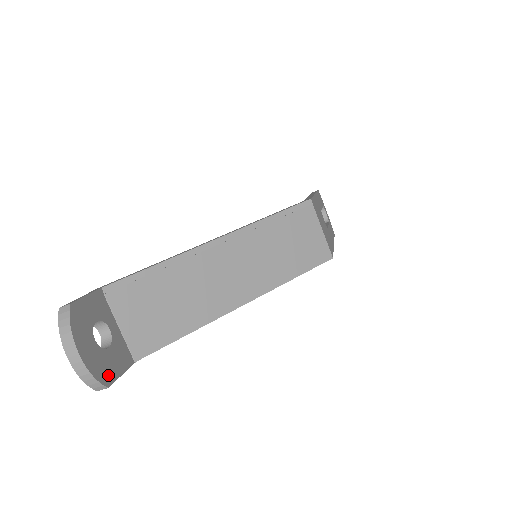
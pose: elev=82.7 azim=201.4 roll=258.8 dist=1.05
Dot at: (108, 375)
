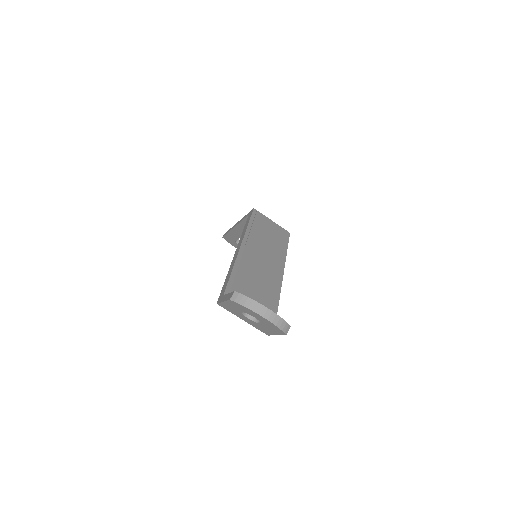
Dot at: occluded
